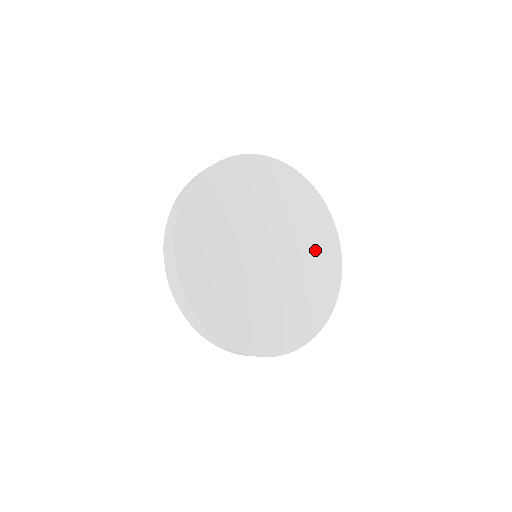
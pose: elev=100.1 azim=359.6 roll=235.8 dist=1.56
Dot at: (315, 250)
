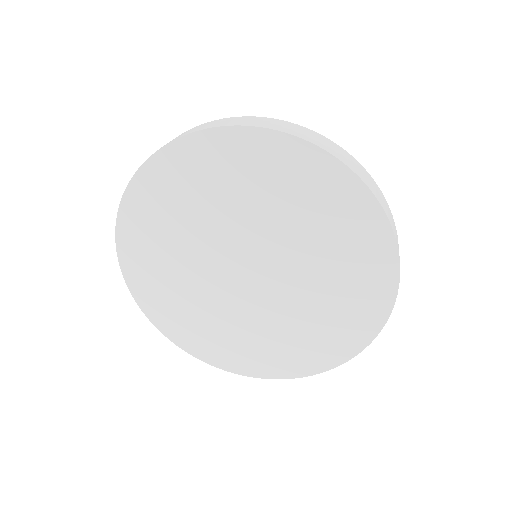
Dot at: (333, 302)
